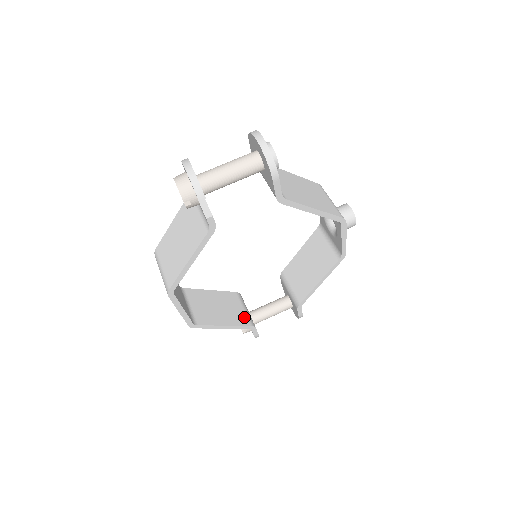
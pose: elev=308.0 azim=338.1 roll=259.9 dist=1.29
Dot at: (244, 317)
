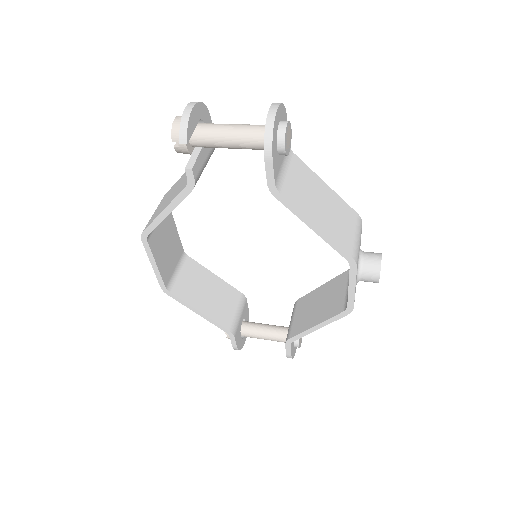
Dot at: (229, 318)
